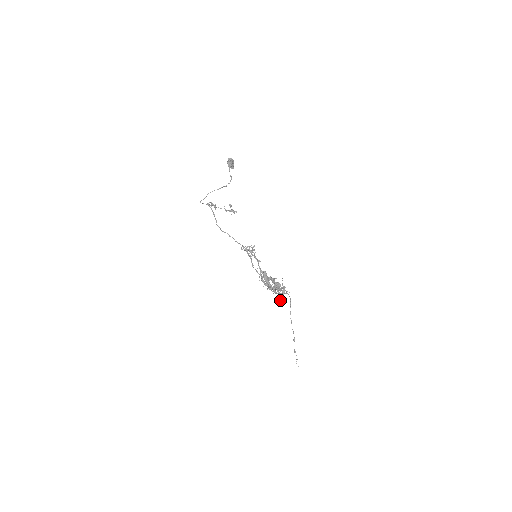
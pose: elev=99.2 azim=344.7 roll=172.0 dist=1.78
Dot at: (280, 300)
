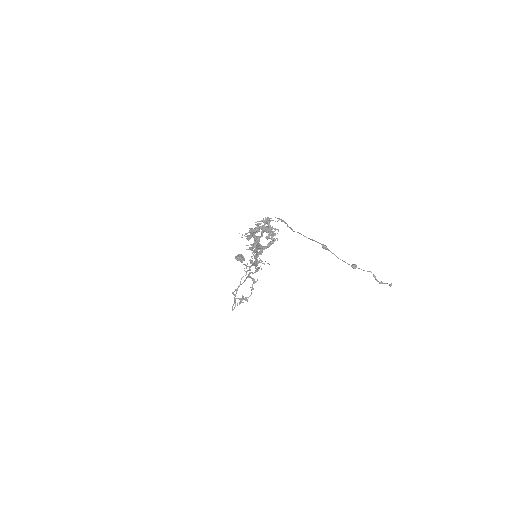
Dot at: occluded
